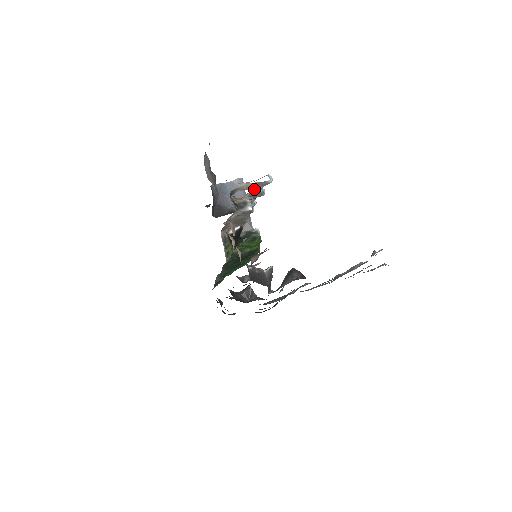
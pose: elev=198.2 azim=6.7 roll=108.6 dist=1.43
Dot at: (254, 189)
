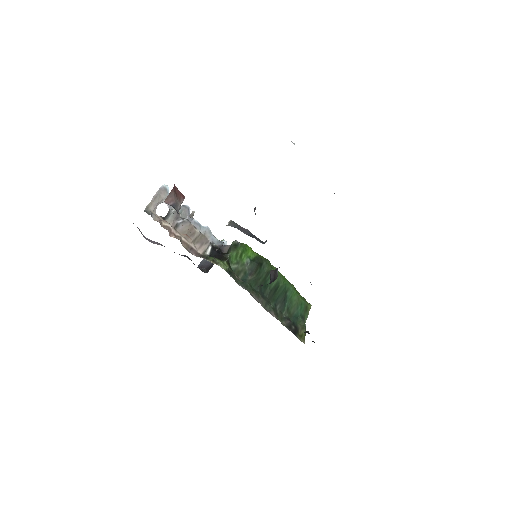
Dot at: occluded
